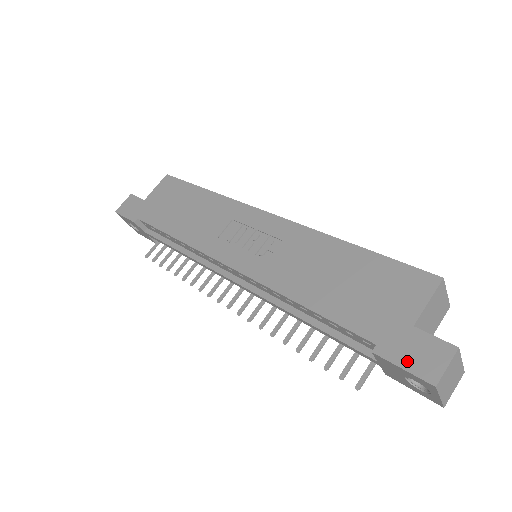
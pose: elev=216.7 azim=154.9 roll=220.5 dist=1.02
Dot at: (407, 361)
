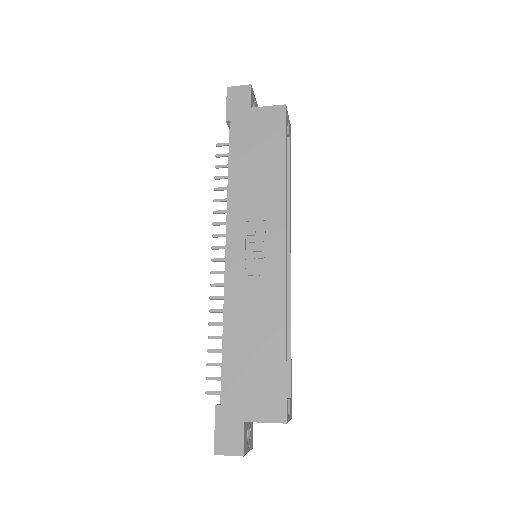
Dot at: (220, 430)
